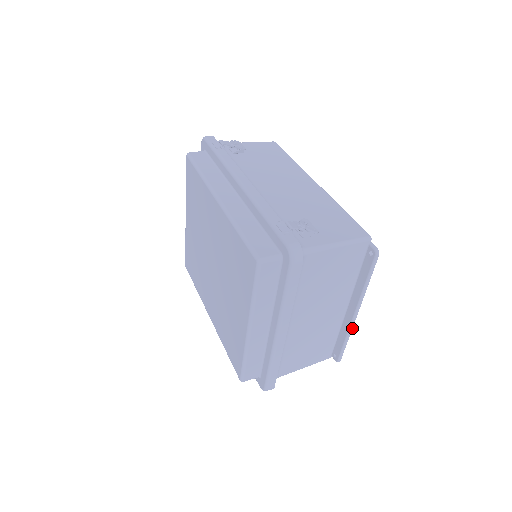
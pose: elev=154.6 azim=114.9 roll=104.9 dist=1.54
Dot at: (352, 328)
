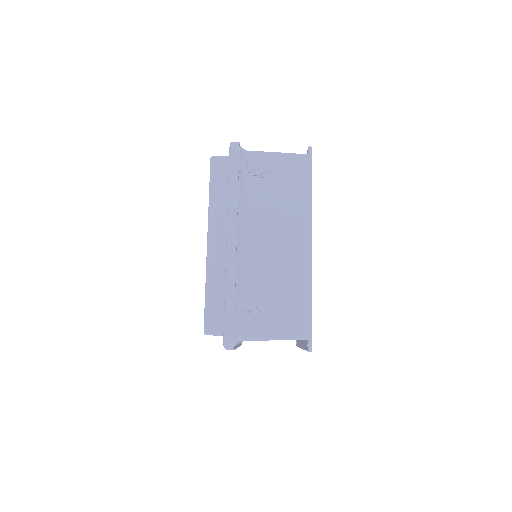
Dot at: occluded
